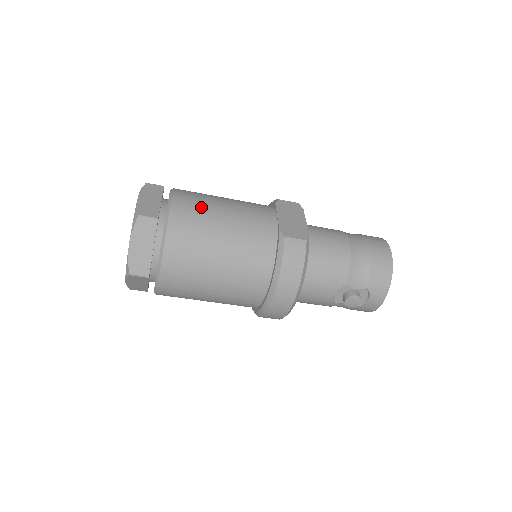
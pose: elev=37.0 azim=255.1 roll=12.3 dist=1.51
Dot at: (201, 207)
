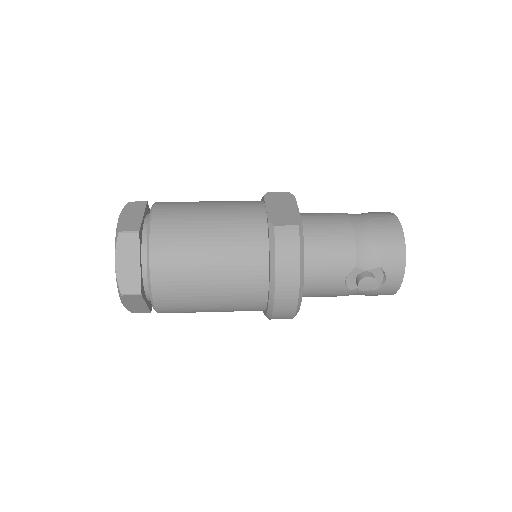
Dot at: (183, 213)
